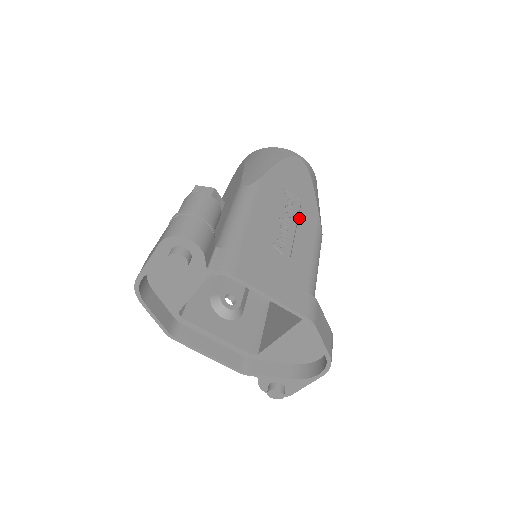
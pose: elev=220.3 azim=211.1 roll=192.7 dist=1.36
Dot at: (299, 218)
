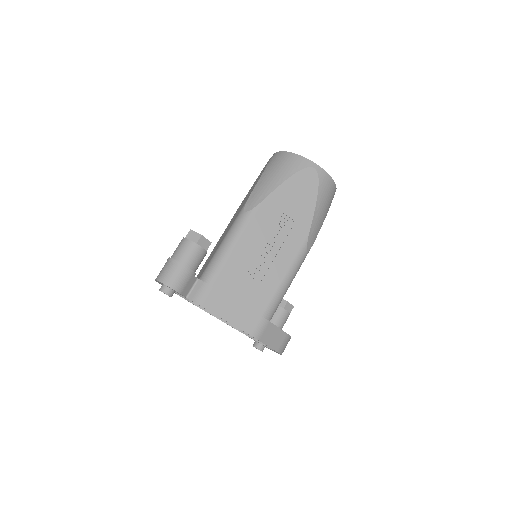
Dot at: (285, 242)
